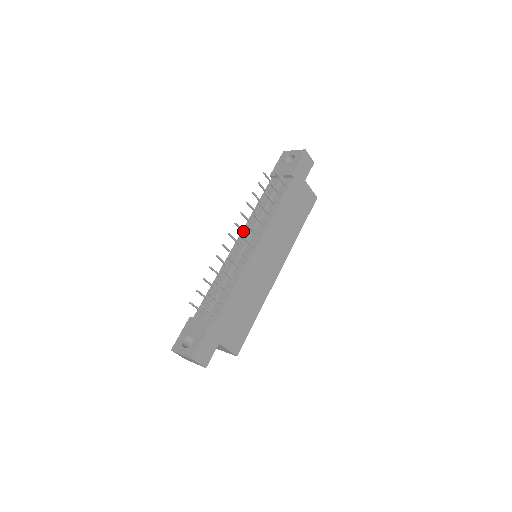
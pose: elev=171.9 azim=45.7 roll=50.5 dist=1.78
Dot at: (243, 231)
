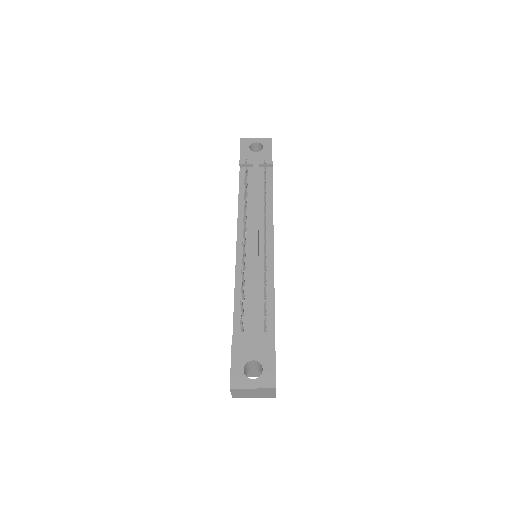
Dot at: (245, 227)
